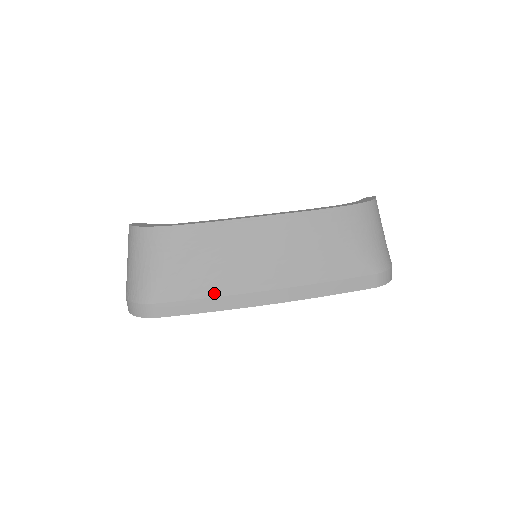
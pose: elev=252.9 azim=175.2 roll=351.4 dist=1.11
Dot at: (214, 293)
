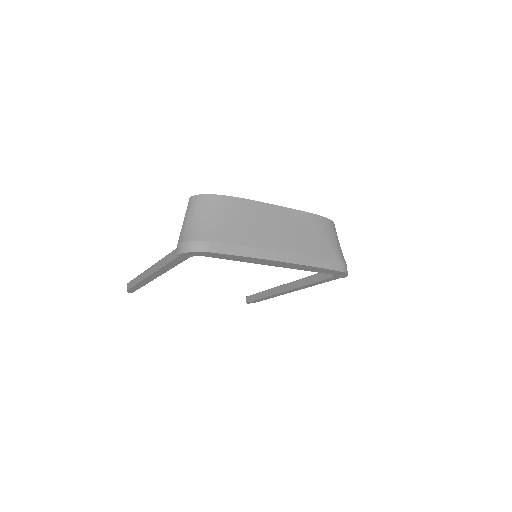
Dot at: (250, 244)
